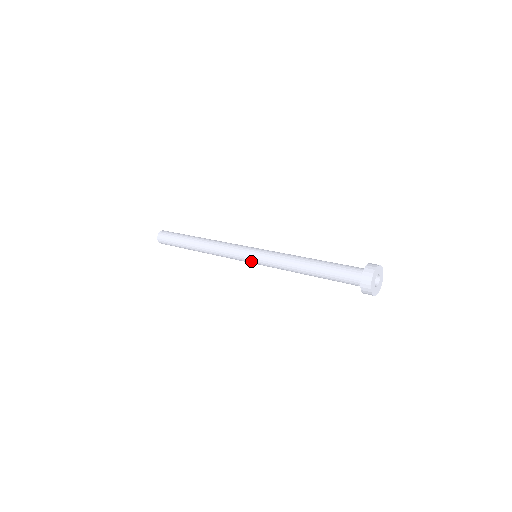
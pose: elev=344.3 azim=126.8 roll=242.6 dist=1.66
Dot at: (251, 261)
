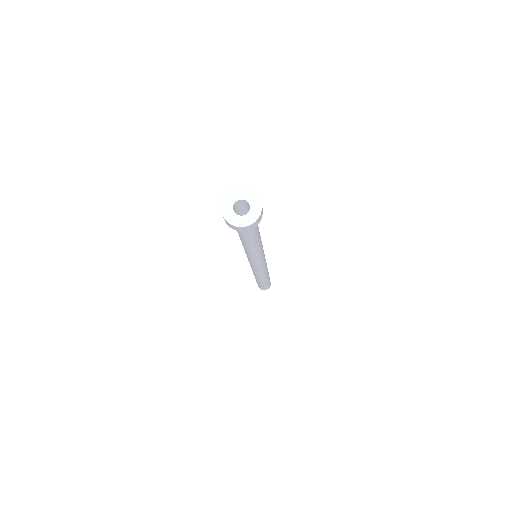
Dot at: (253, 264)
